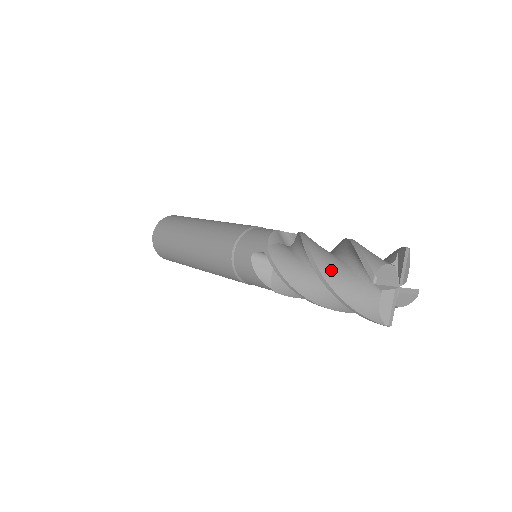
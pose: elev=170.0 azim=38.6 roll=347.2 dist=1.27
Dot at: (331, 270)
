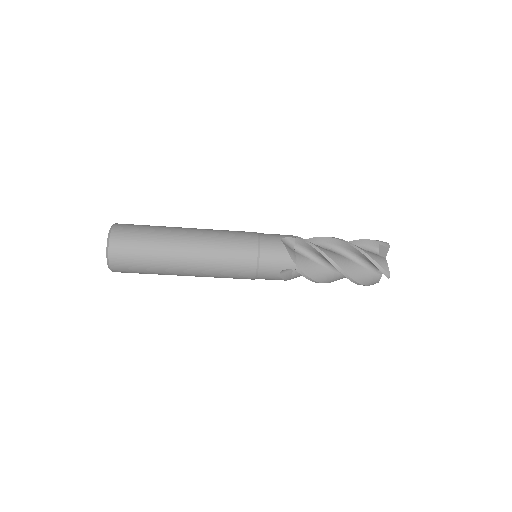
Dot at: occluded
